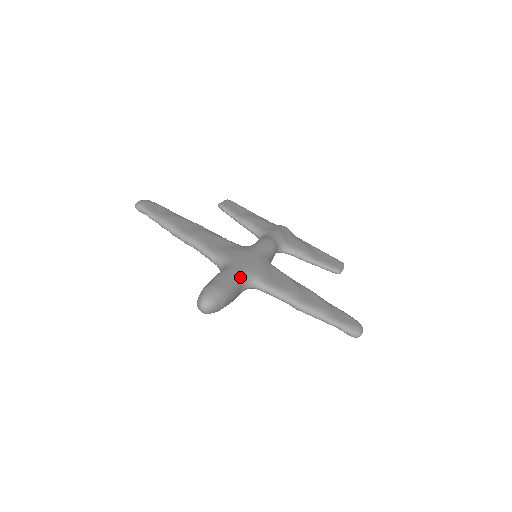
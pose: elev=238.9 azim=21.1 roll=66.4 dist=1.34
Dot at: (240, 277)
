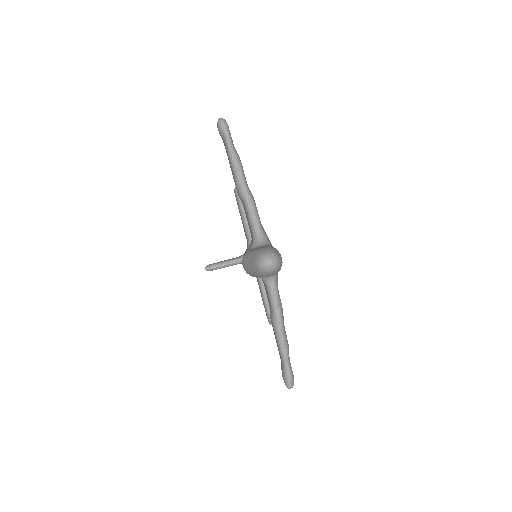
Dot at: occluded
